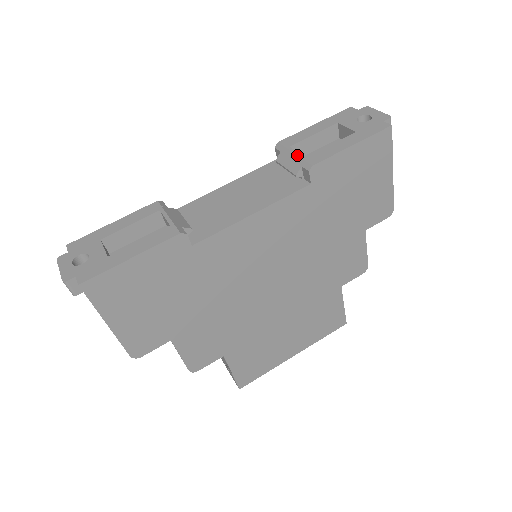
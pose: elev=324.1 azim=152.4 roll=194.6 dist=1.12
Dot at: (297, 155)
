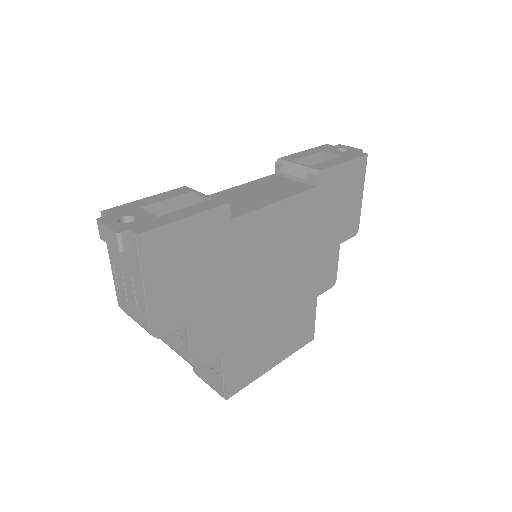
Dot at: (302, 165)
